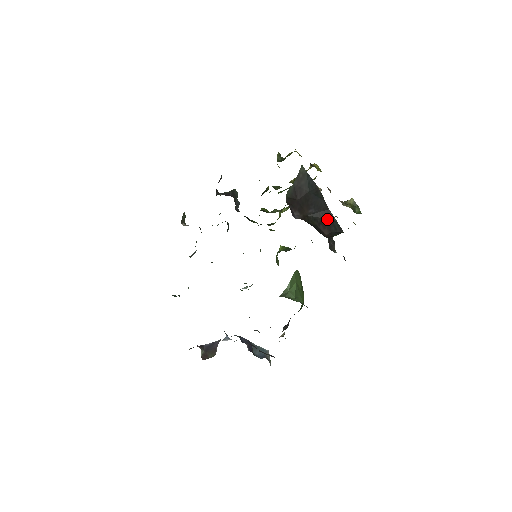
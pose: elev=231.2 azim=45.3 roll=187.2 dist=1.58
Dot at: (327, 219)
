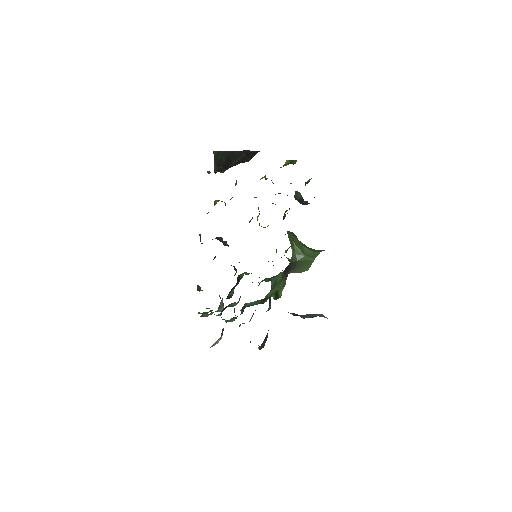
Dot at: (246, 156)
